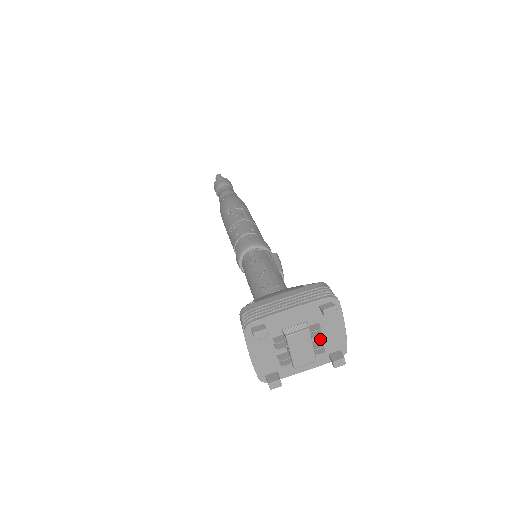
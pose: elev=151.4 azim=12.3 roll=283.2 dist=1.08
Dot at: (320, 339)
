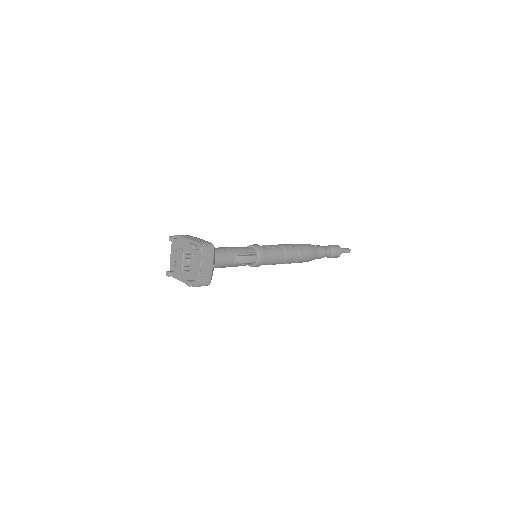
Dot at: (191, 266)
